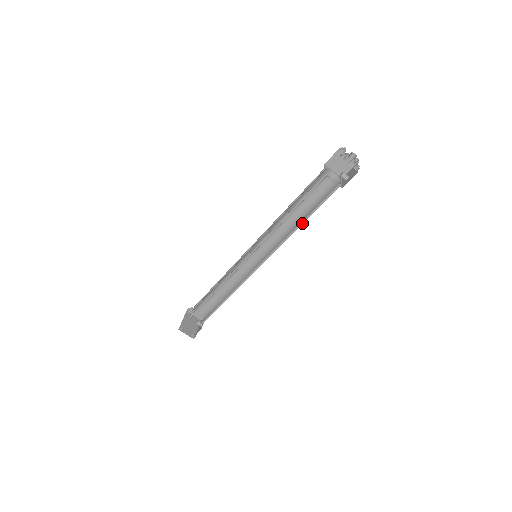
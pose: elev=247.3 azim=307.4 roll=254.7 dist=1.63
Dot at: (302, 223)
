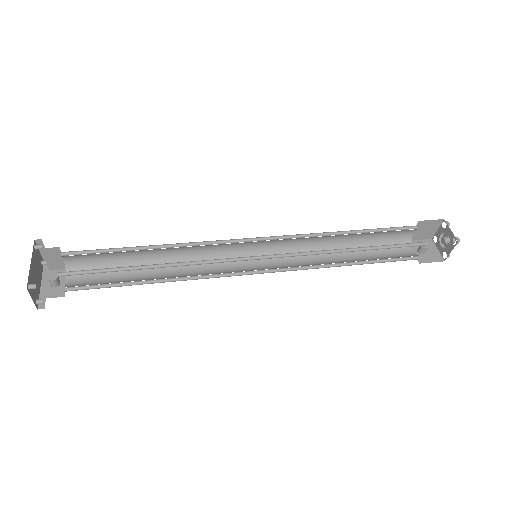
Dot at: (350, 263)
